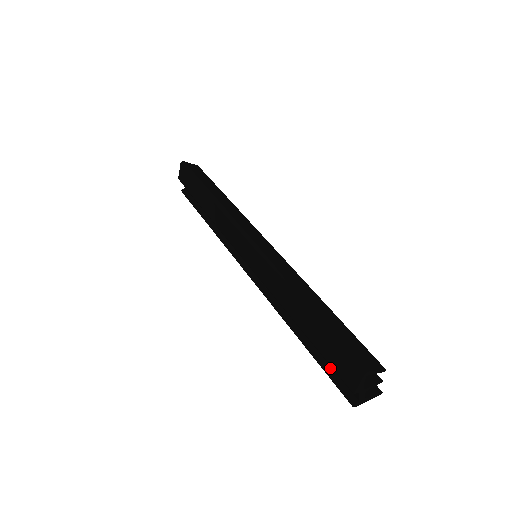
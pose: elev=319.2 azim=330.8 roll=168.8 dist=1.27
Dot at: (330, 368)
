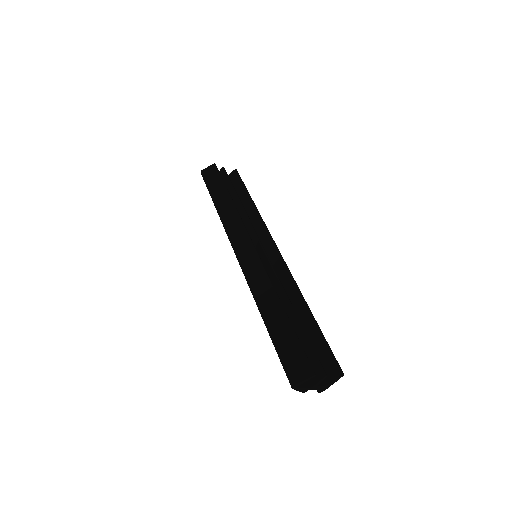
Dot at: occluded
